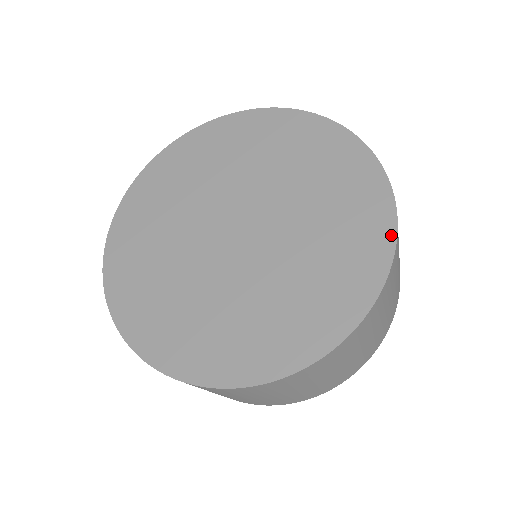
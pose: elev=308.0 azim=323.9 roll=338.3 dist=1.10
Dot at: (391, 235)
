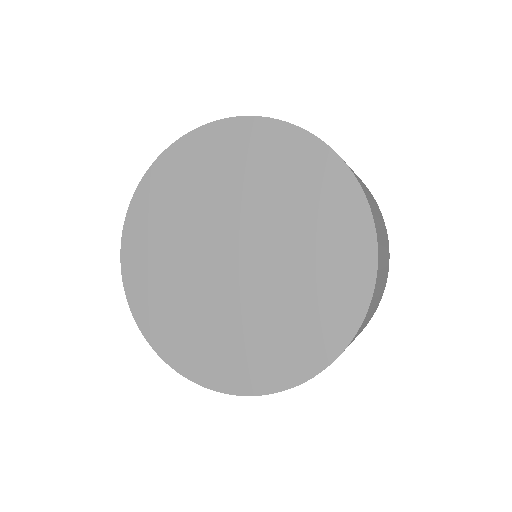
Dot at: (341, 346)
